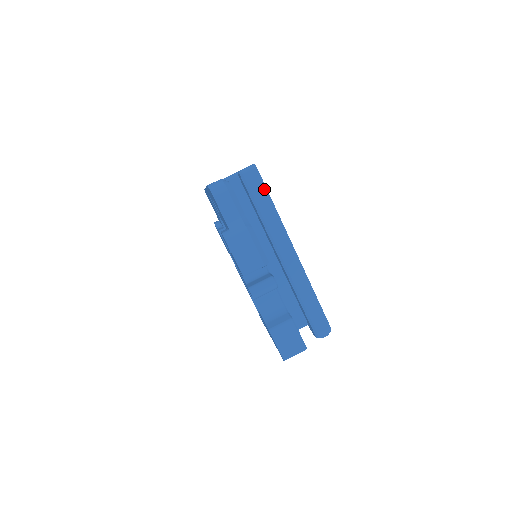
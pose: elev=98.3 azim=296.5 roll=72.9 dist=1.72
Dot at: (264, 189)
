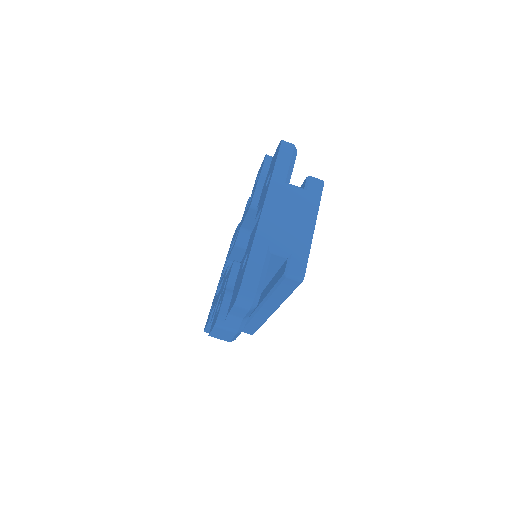
Dot at: (292, 291)
